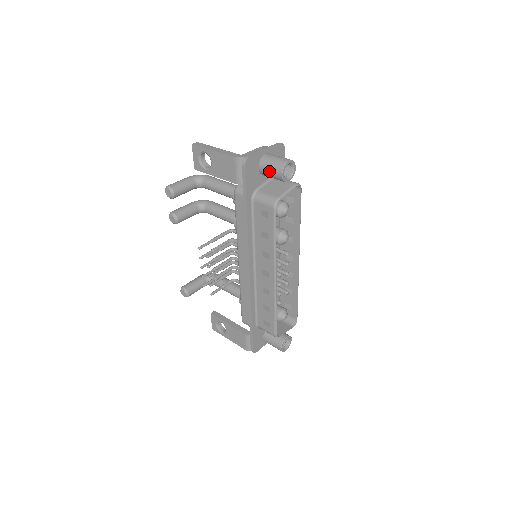
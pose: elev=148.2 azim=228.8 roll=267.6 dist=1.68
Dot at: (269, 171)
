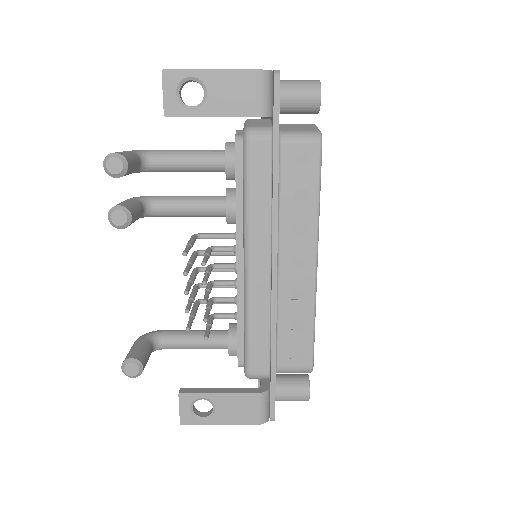
Dot at: (298, 96)
